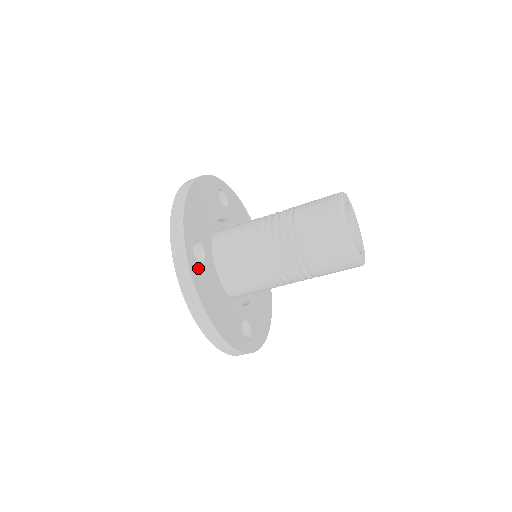
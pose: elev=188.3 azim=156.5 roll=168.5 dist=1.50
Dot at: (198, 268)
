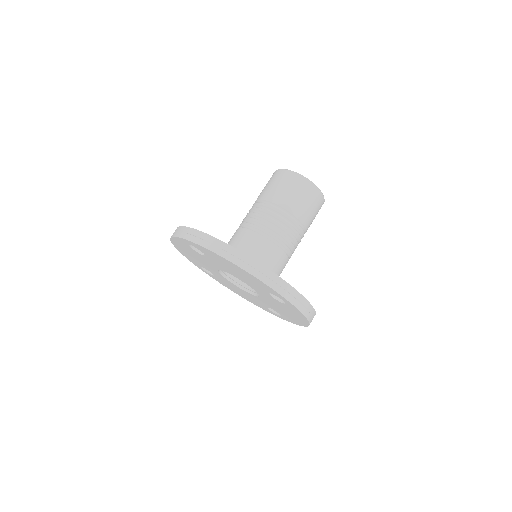
Dot at: occluded
